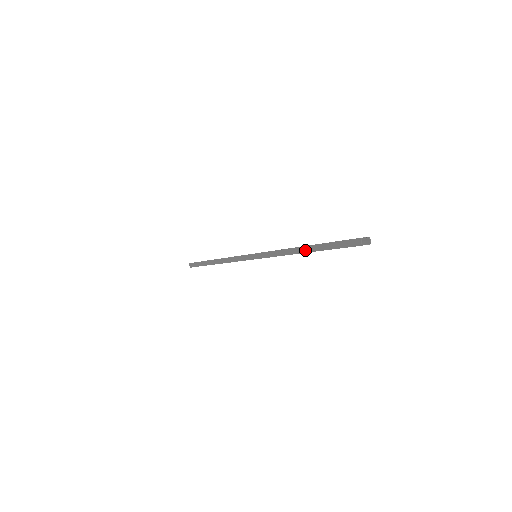
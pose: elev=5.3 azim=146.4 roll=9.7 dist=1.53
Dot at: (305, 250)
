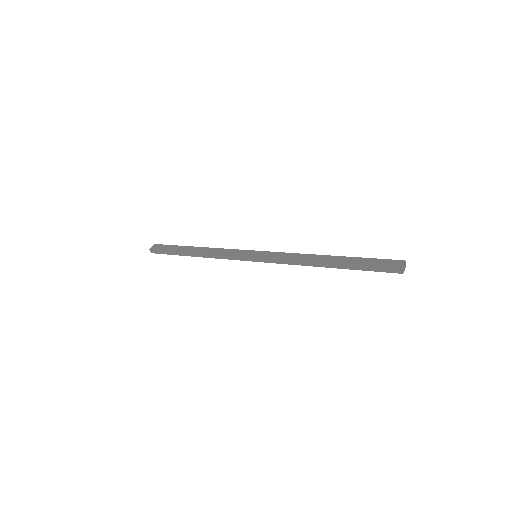
Dot at: (331, 266)
